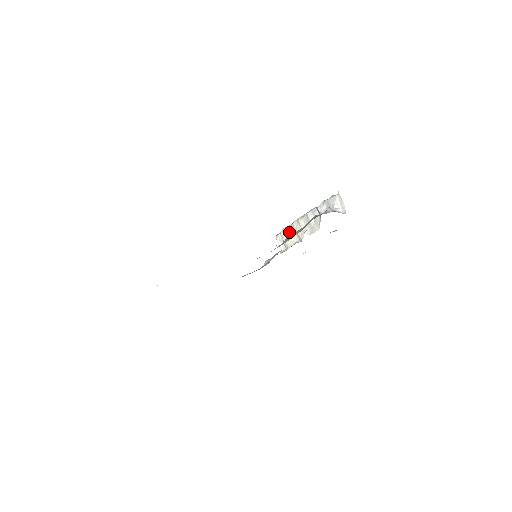
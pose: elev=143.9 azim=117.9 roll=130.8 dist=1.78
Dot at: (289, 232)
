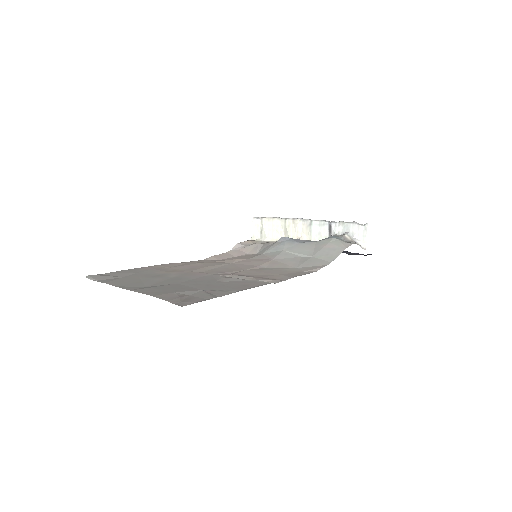
Dot at: (276, 225)
